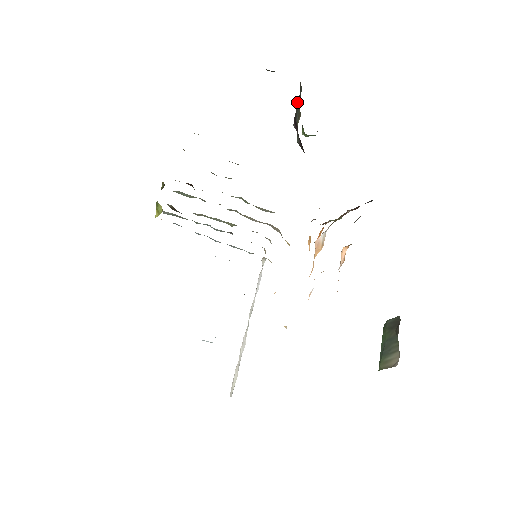
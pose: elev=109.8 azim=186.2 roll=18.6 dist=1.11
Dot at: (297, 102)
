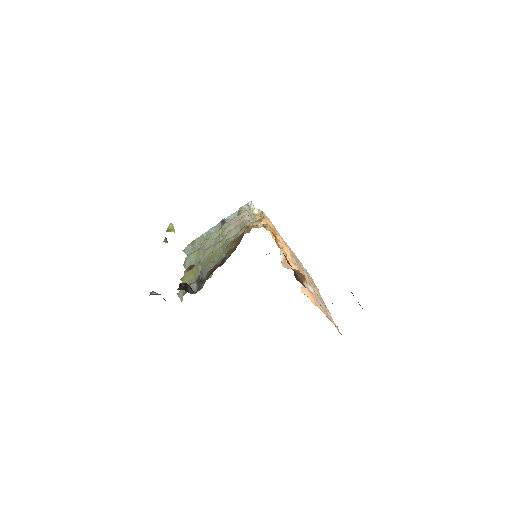
Dot at: occluded
